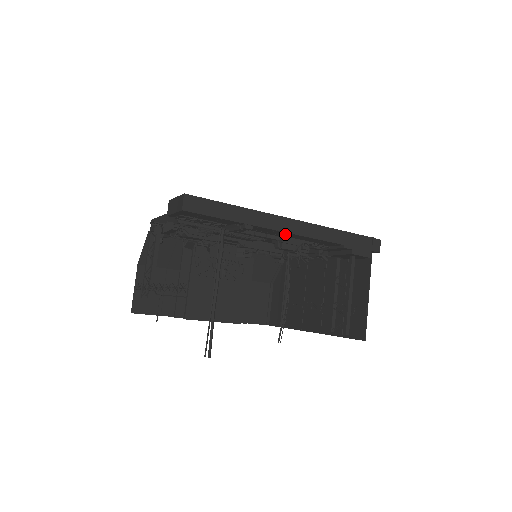
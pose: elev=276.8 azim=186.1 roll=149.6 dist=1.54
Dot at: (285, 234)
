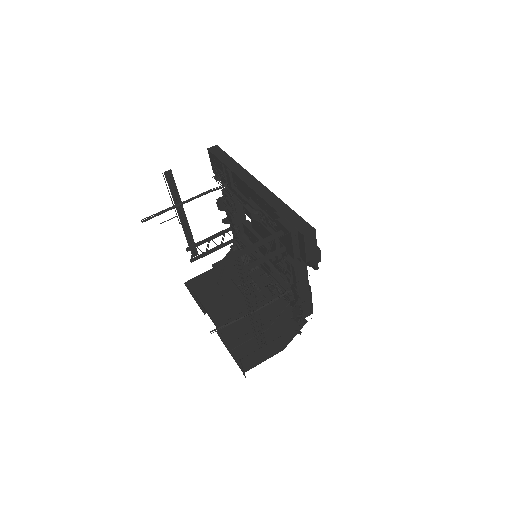
Dot at: (248, 191)
